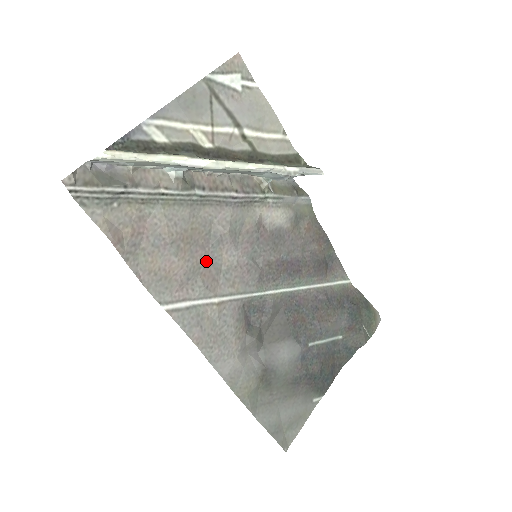
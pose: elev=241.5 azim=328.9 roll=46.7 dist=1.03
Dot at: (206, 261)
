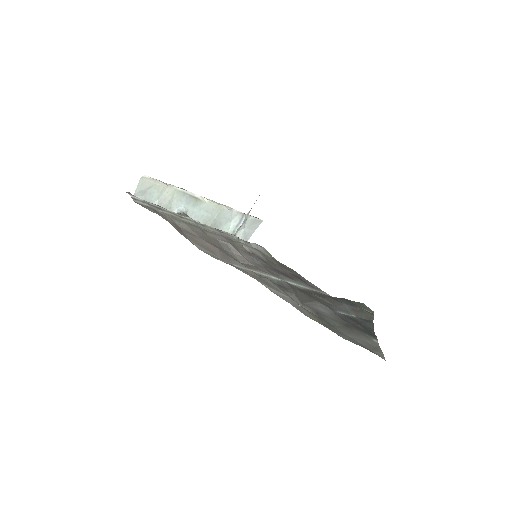
Dot at: (227, 254)
